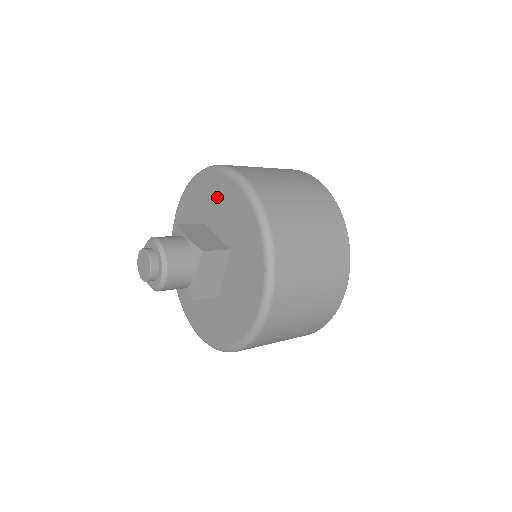
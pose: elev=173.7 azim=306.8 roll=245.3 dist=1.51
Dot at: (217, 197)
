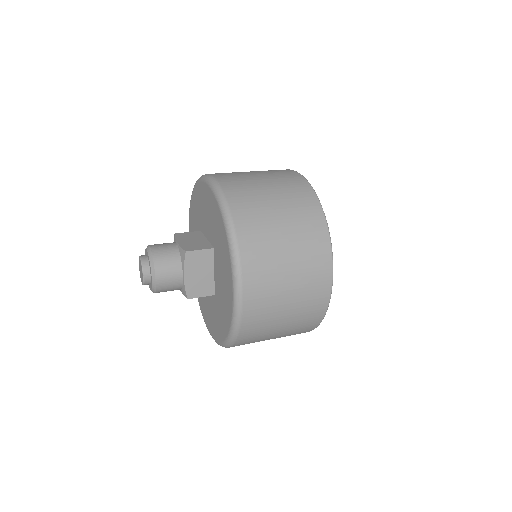
Dot at: (203, 203)
